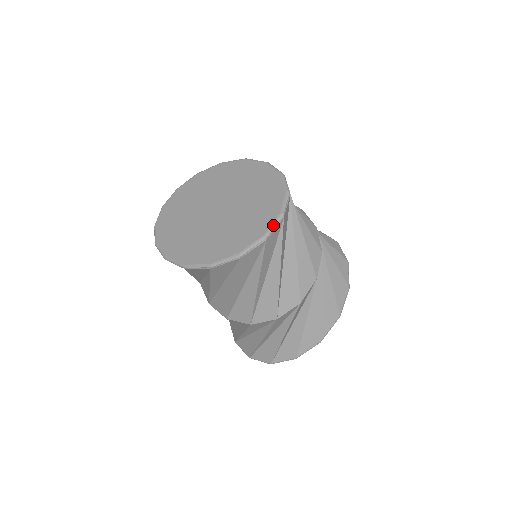
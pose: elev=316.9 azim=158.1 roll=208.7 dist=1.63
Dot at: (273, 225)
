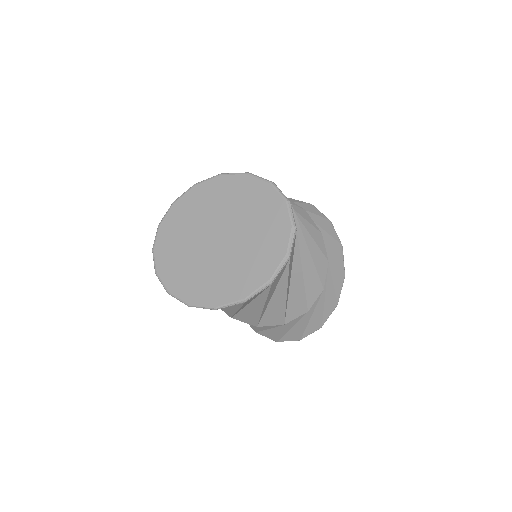
Dot at: (291, 241)
